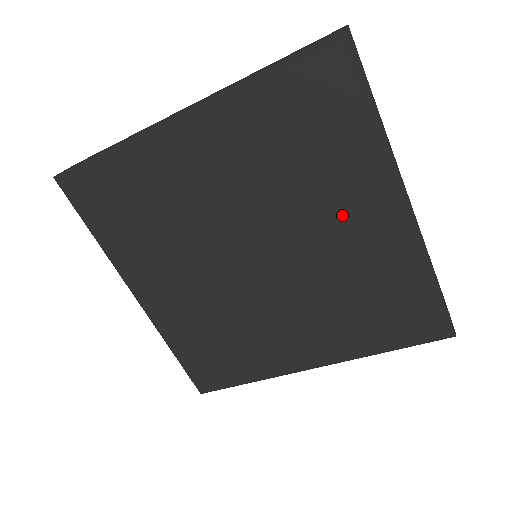
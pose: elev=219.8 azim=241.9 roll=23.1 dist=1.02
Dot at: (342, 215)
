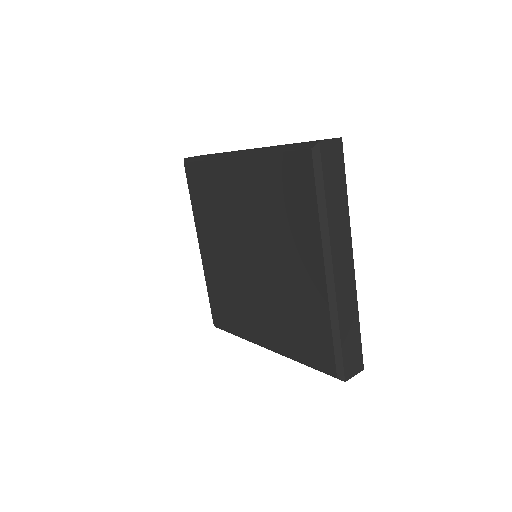
Dot at: (295, 255)
